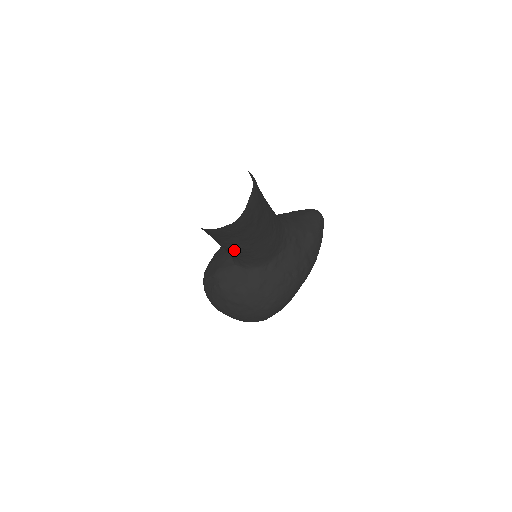
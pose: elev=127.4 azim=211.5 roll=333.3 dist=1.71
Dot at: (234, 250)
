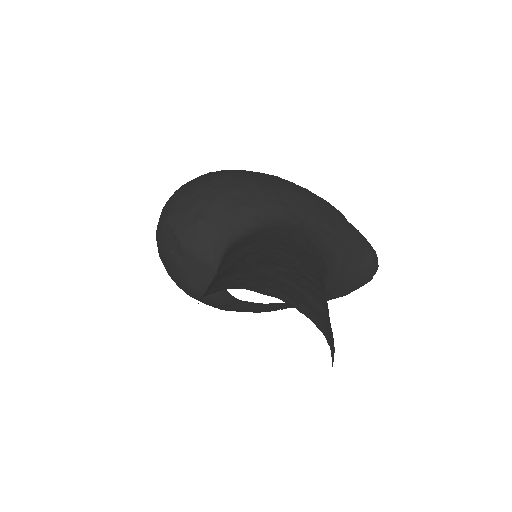
Dot at: occluded
